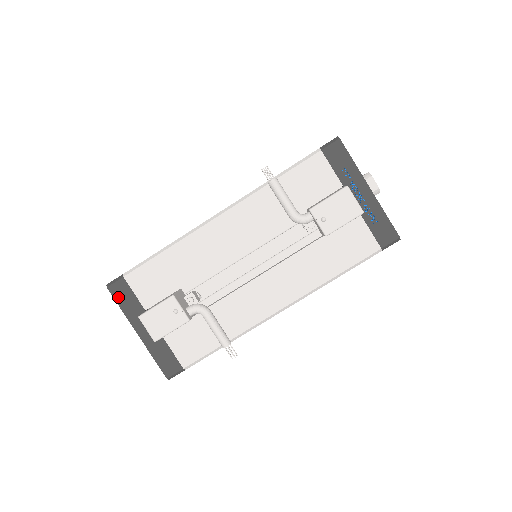
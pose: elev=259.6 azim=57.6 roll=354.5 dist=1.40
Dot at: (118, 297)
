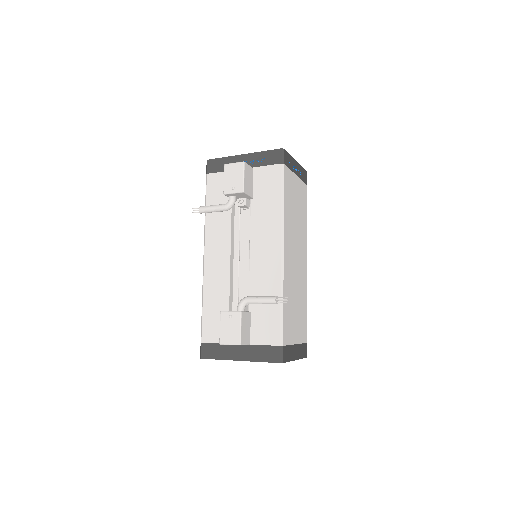
Dot at: (210, 356)
